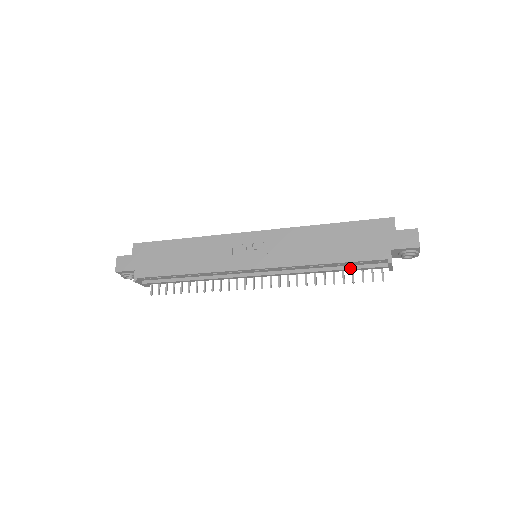
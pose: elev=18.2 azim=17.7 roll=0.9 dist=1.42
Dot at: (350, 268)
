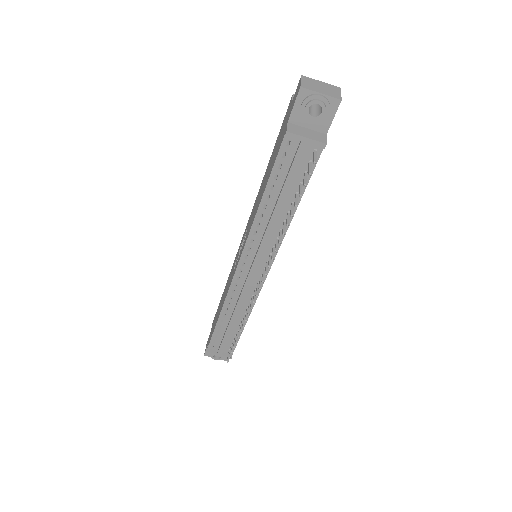
Dot at: (284, 183)
